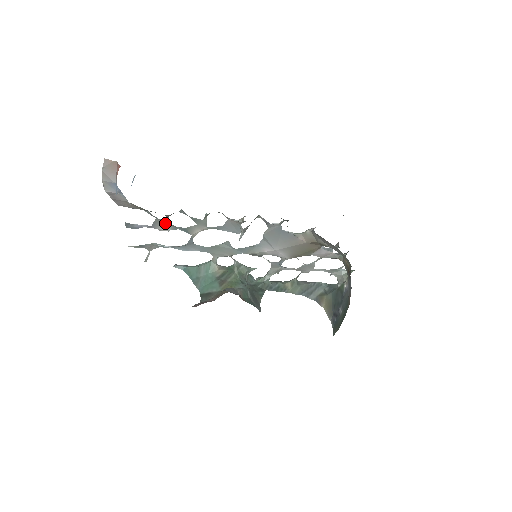
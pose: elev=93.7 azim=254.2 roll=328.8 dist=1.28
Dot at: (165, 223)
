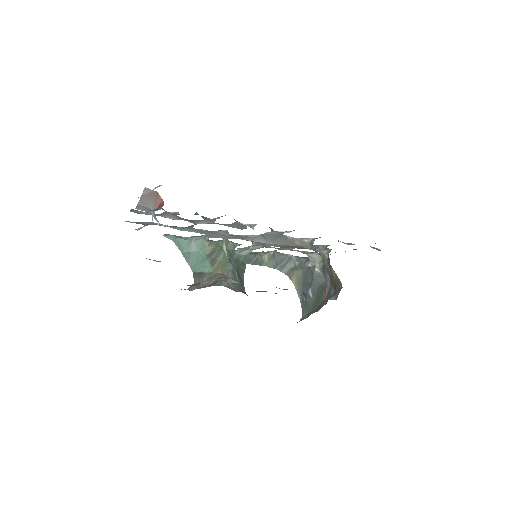
Dot at: (173, 215)
